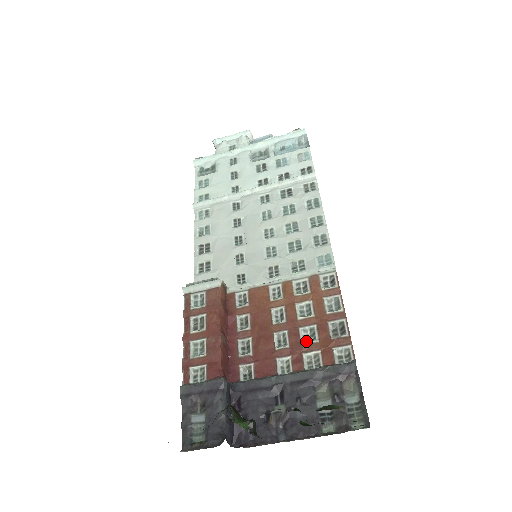
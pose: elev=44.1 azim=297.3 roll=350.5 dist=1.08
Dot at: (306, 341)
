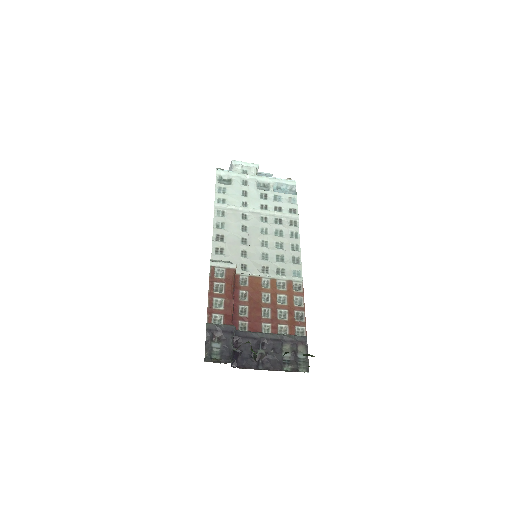
Dot at: (280, 318)
